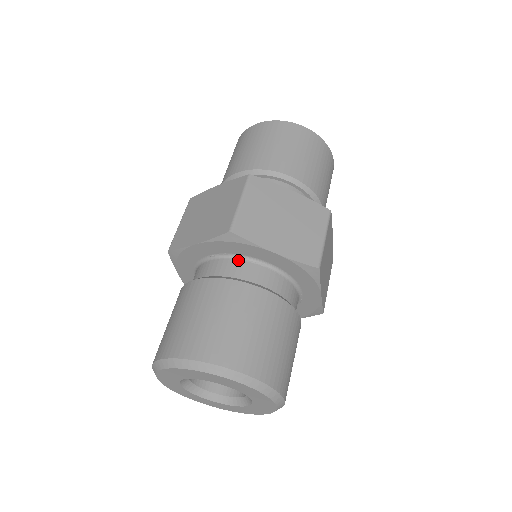
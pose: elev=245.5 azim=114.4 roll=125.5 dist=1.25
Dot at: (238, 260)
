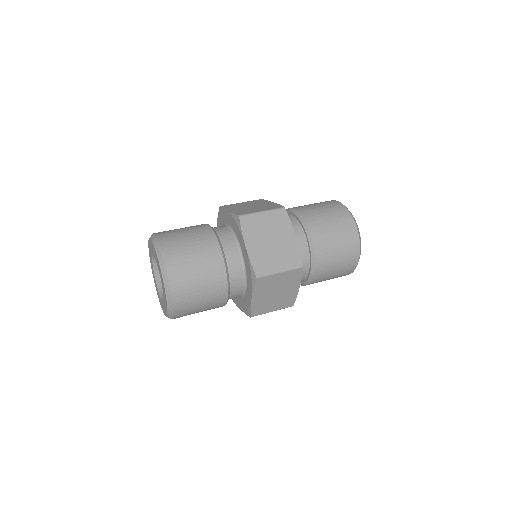
Dot at: (233, 236)
